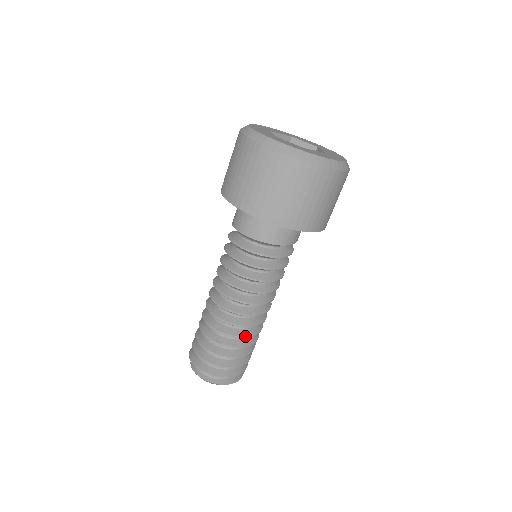
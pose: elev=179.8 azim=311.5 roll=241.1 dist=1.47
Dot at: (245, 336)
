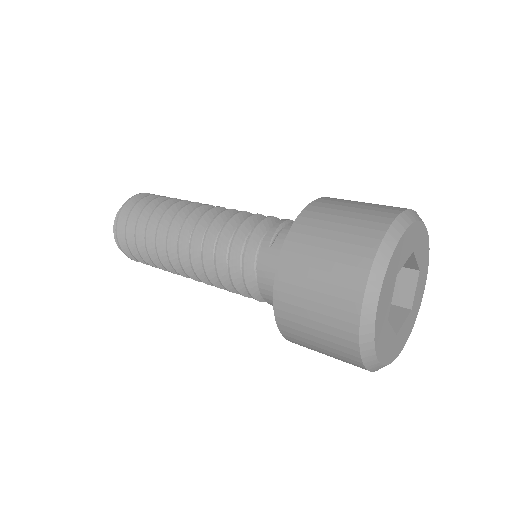
Dot at: occluded
